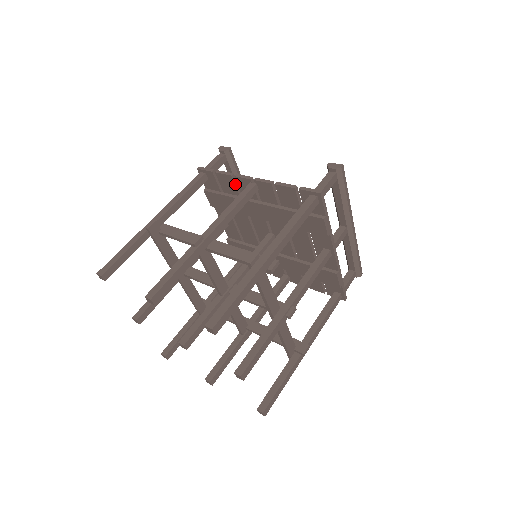
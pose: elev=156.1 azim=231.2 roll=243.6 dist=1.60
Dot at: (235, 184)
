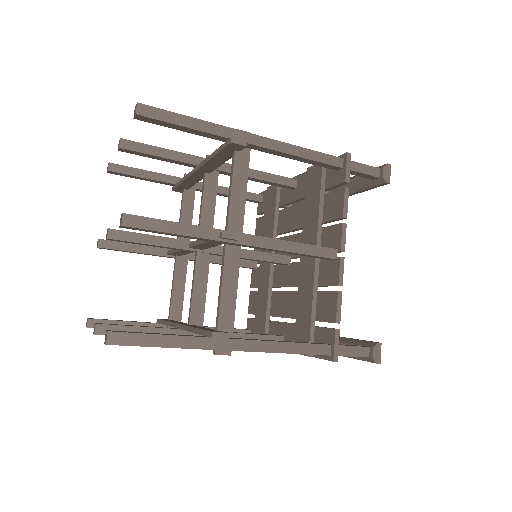
Dot at: (335, 219)
